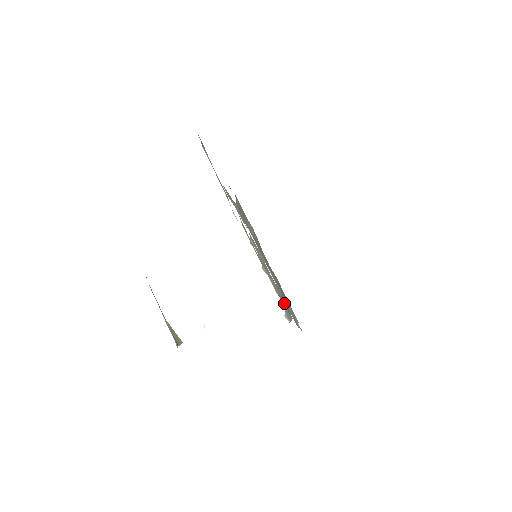
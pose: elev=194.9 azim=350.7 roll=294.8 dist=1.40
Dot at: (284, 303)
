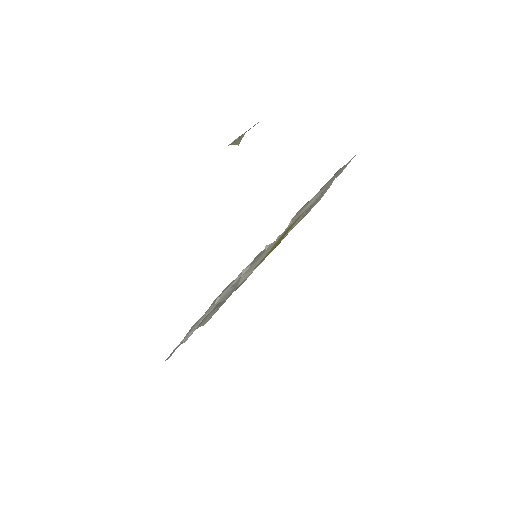
Dot at: (236, 287)
